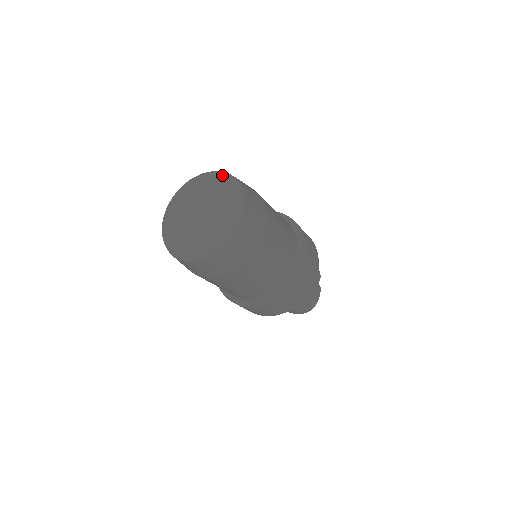
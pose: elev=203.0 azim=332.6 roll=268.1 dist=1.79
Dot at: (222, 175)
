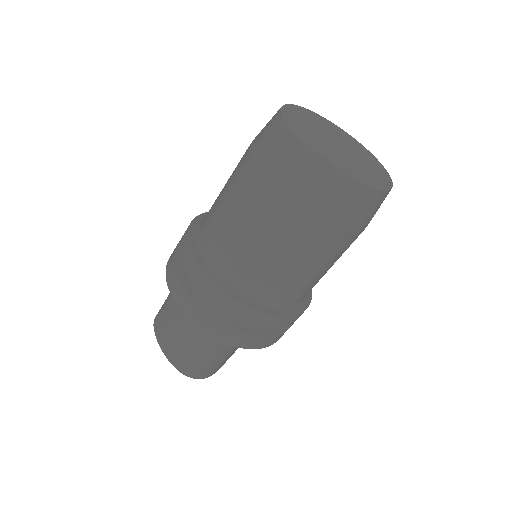
Dot at: (369, 151)
